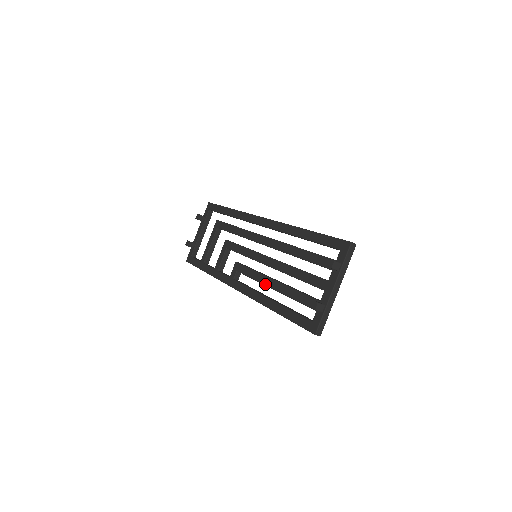
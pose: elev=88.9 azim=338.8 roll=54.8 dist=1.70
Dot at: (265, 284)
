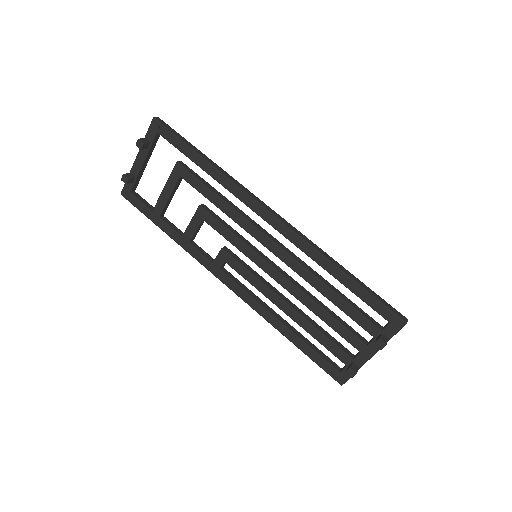
Dot at: (274, 303)
